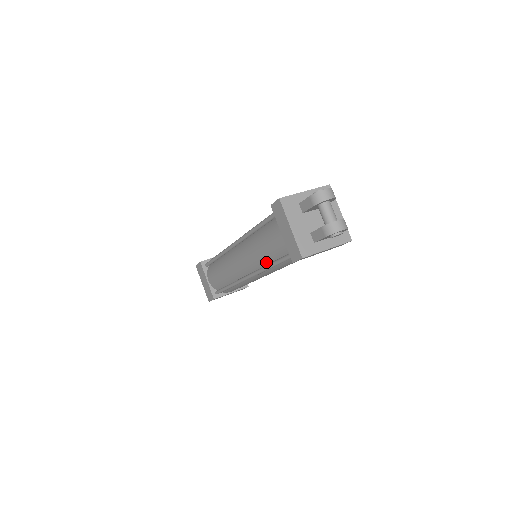
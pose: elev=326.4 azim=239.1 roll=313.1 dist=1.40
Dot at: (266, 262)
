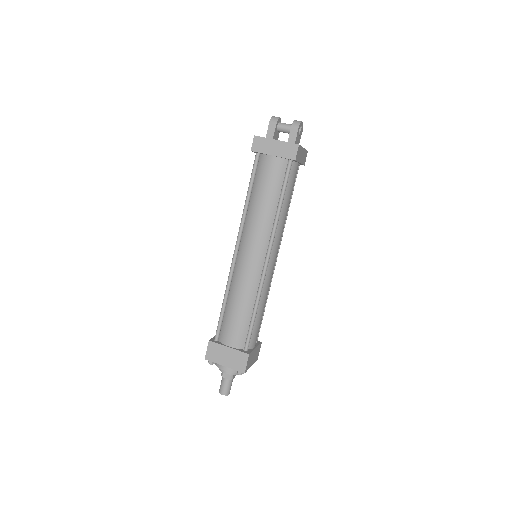
Dot at: (274, 211)
